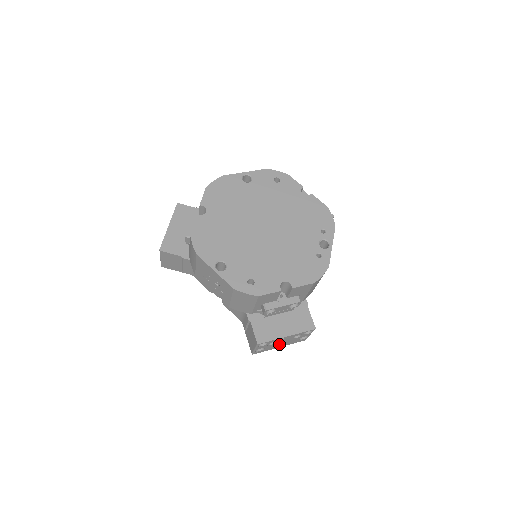
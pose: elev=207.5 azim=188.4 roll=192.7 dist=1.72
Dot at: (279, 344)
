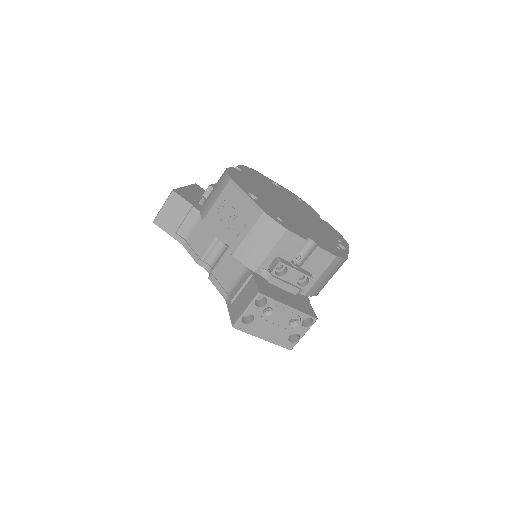
Dot at: (269, 326)
